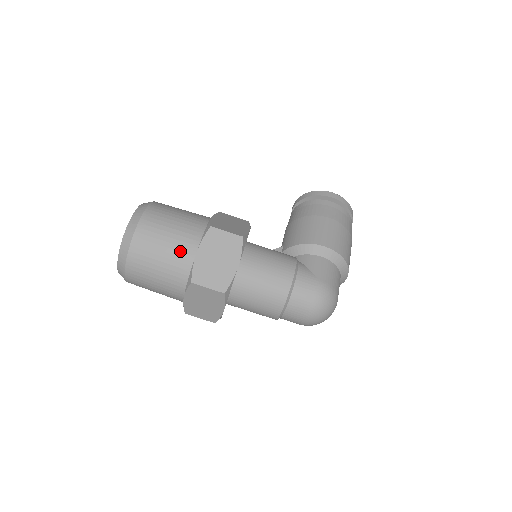
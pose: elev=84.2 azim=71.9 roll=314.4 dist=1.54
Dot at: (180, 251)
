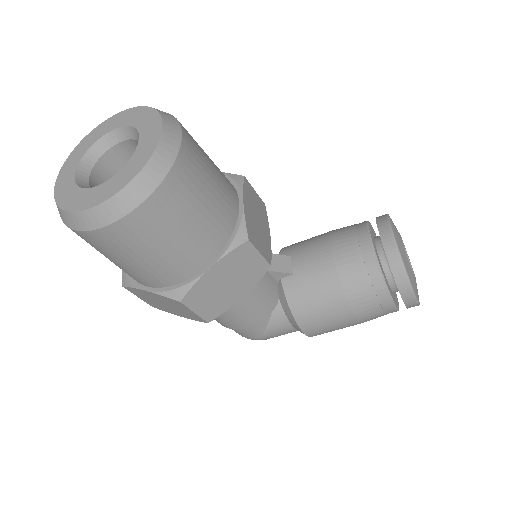
Dot at: (129, 274)
